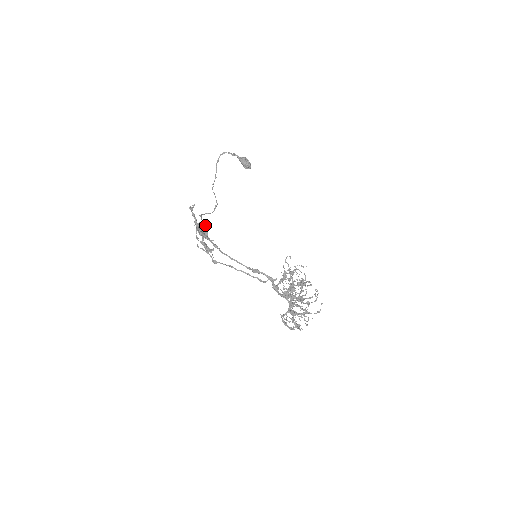
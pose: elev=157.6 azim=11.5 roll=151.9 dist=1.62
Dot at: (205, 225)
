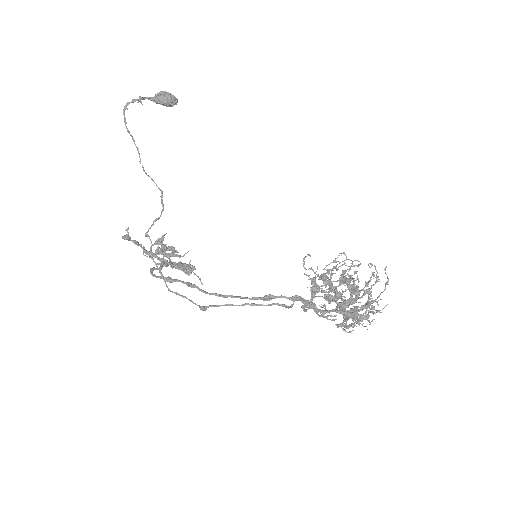
Dot at: (160, 250)
